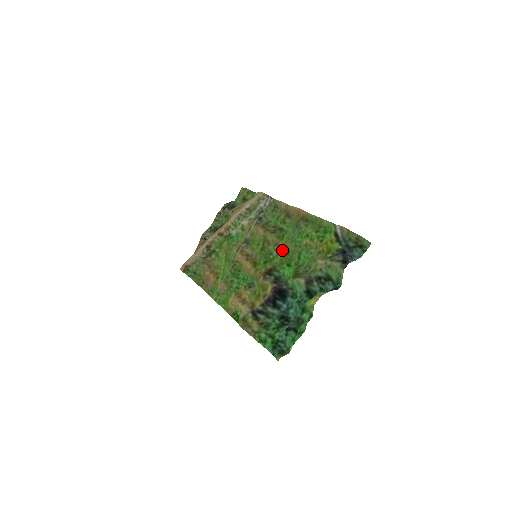
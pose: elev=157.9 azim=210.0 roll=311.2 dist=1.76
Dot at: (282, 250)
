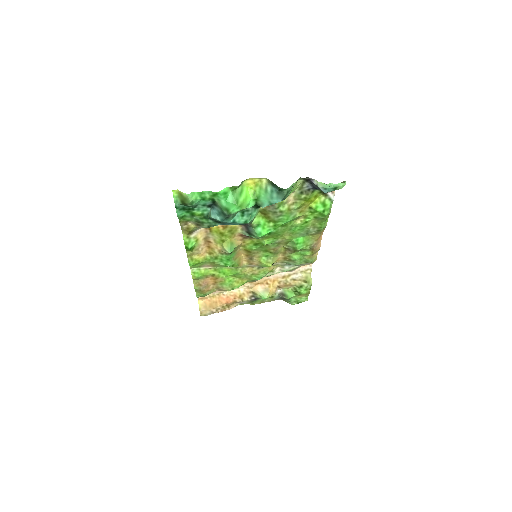
Dot at: (278, 240)
